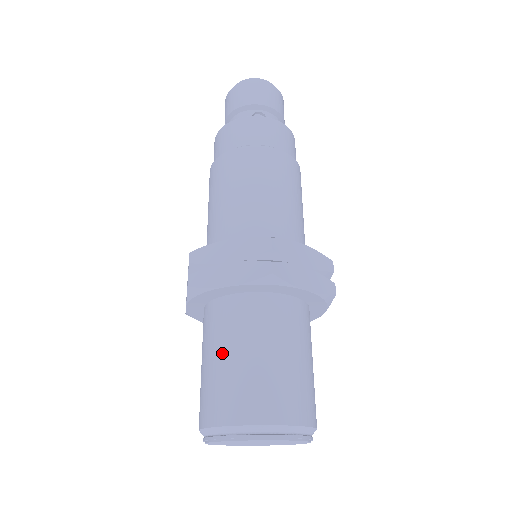
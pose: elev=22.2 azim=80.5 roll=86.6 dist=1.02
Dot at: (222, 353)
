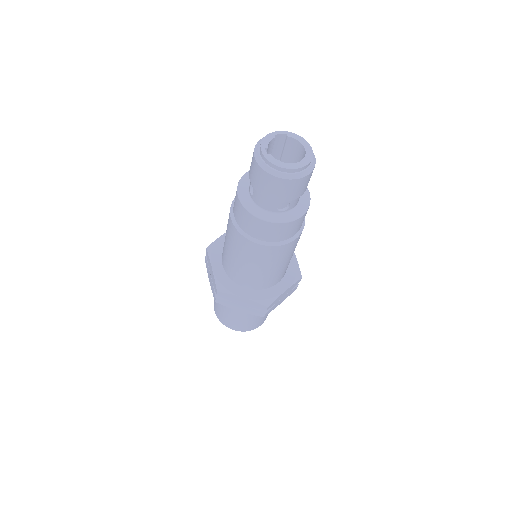
Dot at: (231, 313)
